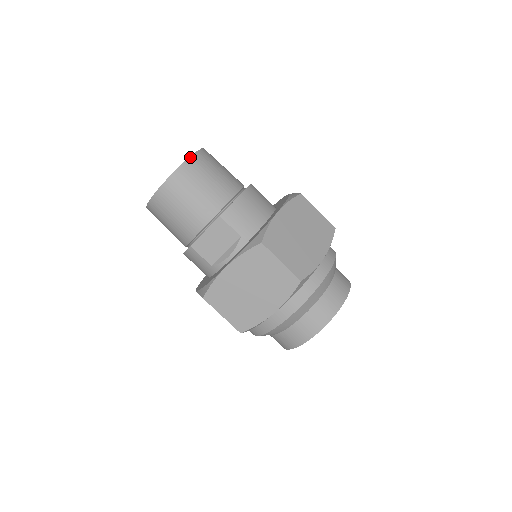
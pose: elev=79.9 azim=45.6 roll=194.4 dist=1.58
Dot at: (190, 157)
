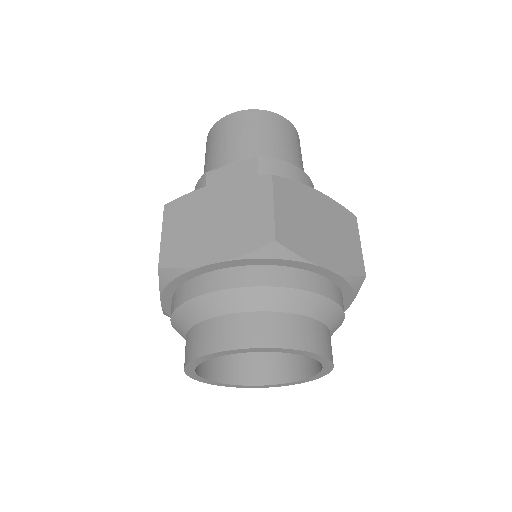
Dot at: (281, 116)
